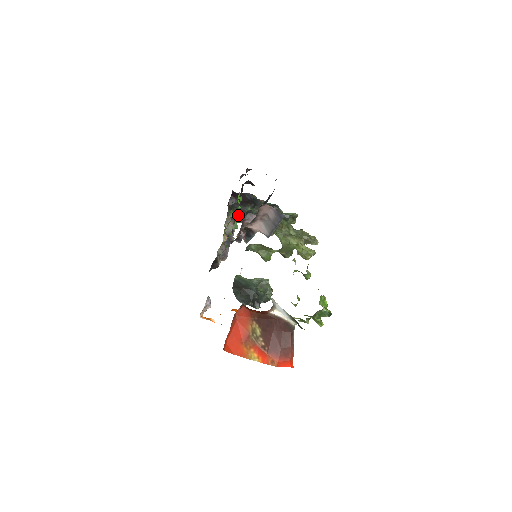
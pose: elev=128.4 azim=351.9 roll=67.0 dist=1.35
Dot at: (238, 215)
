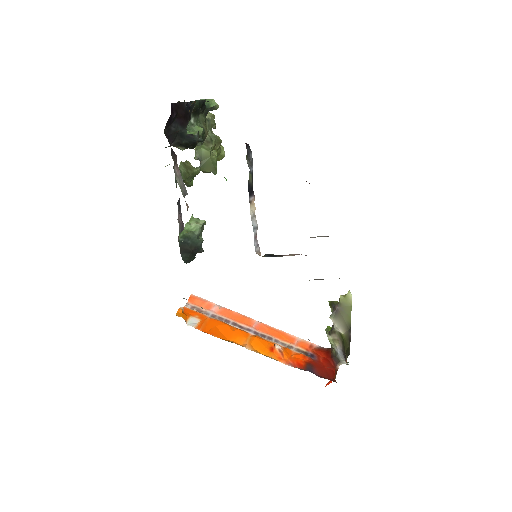
Dot at: occluded
